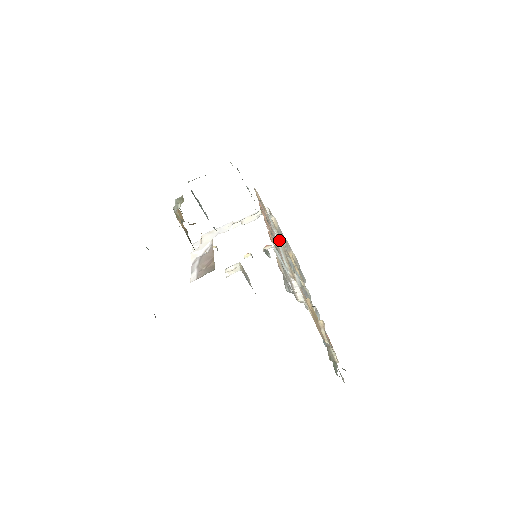
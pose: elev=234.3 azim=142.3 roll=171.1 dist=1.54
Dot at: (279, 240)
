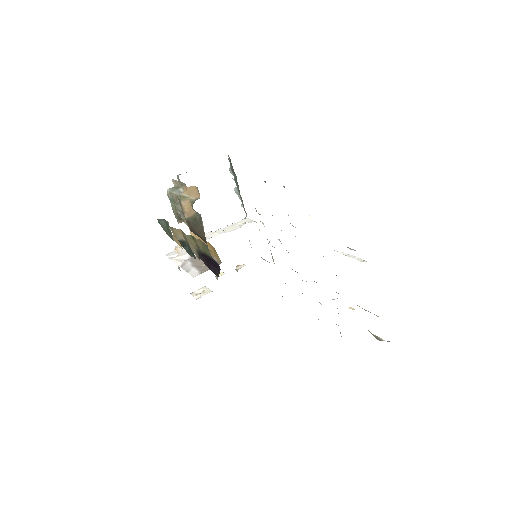
Dot at: occluded
